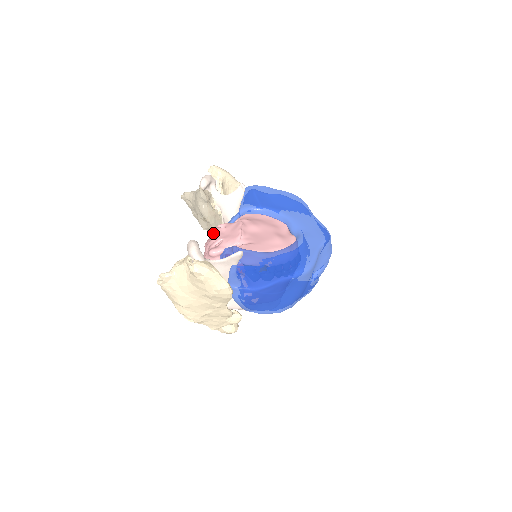
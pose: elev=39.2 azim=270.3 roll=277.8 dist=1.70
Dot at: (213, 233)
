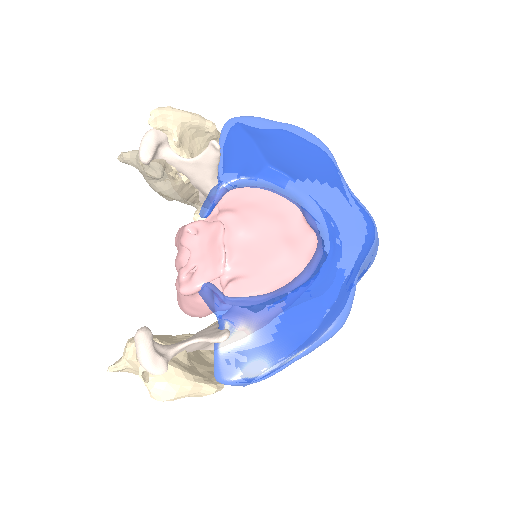
Dot at: (180, 244)
